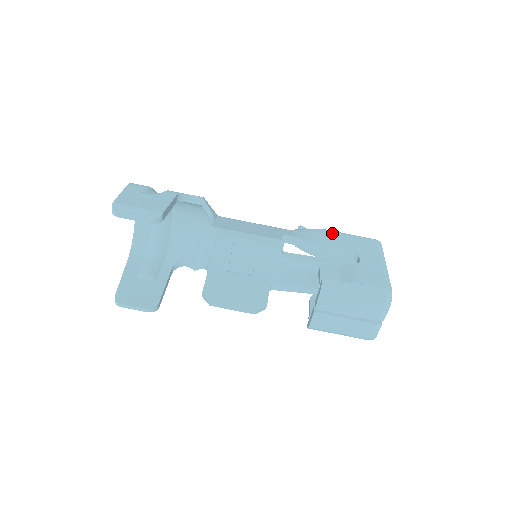
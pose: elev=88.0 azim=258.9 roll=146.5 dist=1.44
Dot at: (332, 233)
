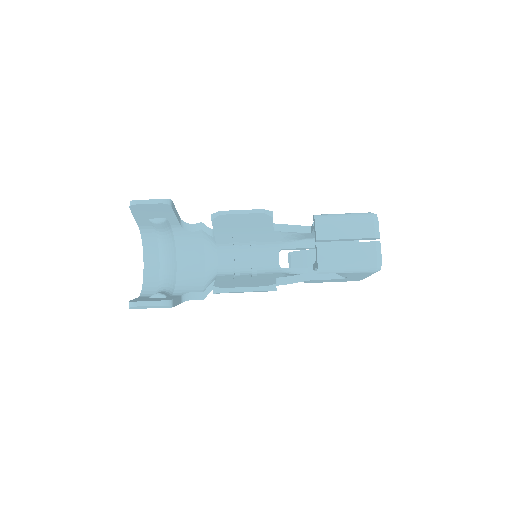
Dot at: occluded
